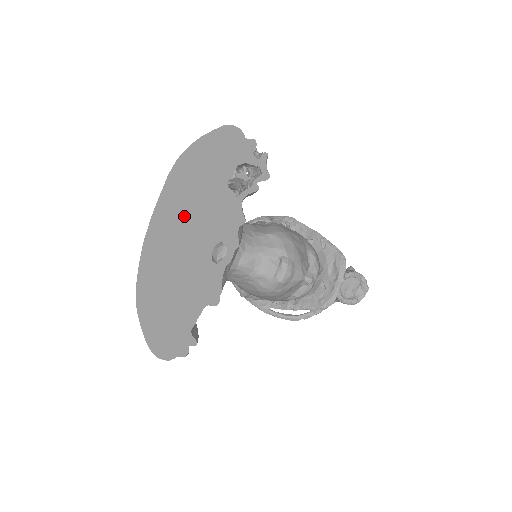
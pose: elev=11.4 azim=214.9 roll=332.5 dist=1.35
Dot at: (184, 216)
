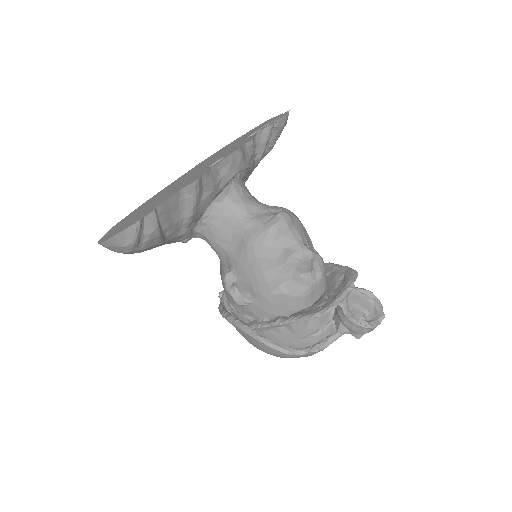
Dot at: (197, 168)
